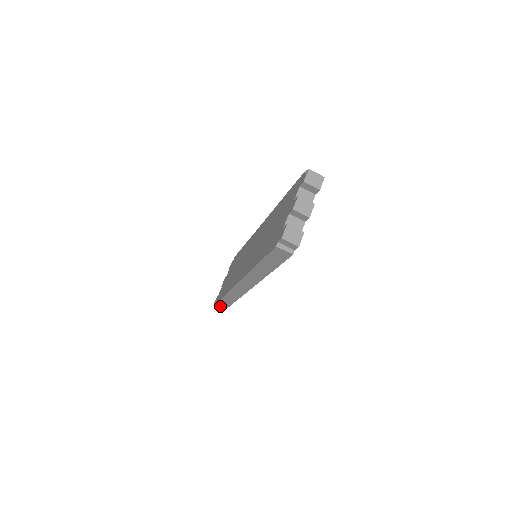
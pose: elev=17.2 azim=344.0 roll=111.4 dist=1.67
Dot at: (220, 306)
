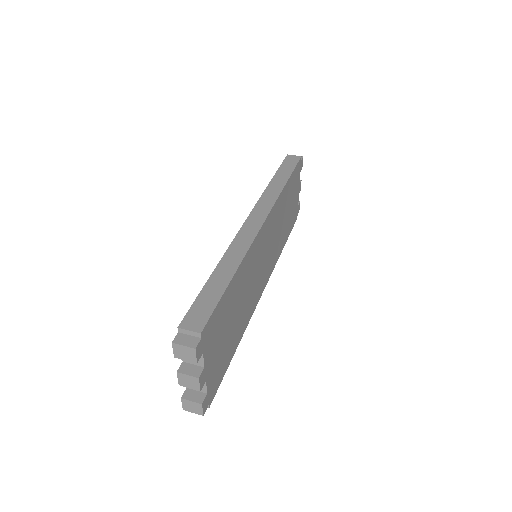
Dot at: occluded
